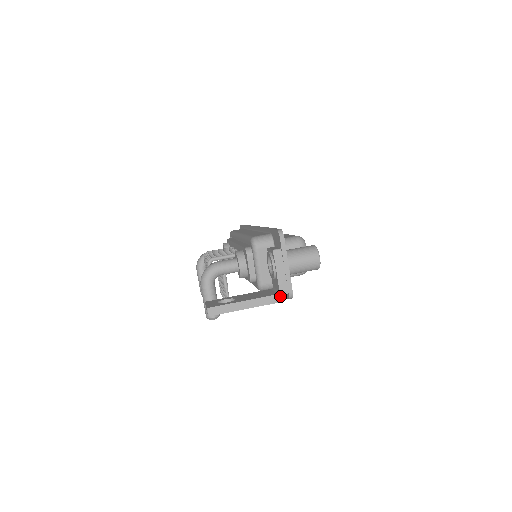
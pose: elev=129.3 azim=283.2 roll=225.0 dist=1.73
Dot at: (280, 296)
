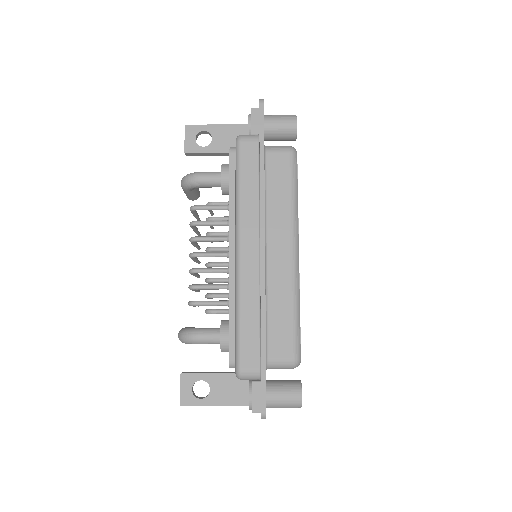
Dot at: occluded
